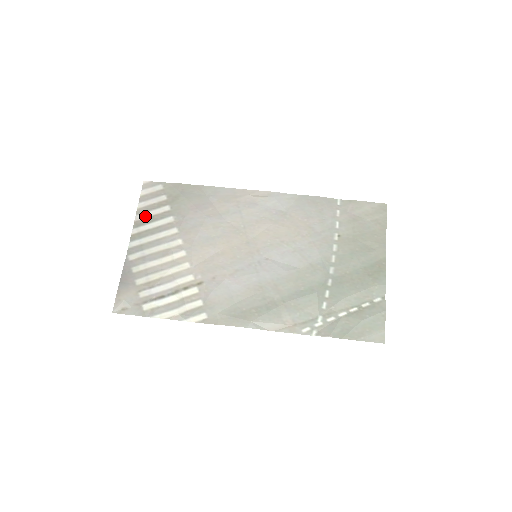
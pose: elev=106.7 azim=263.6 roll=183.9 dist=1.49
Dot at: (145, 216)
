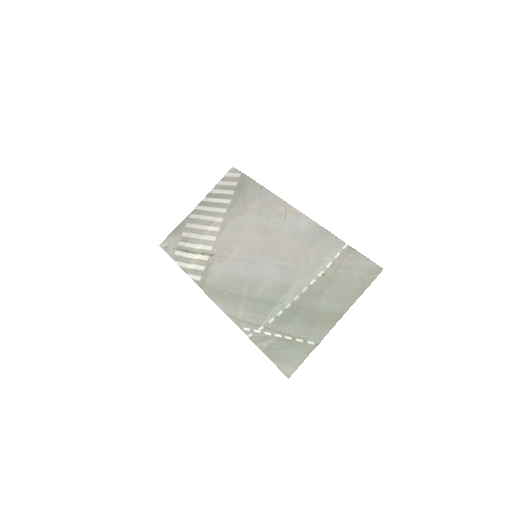
Dot at: (217, 192)
